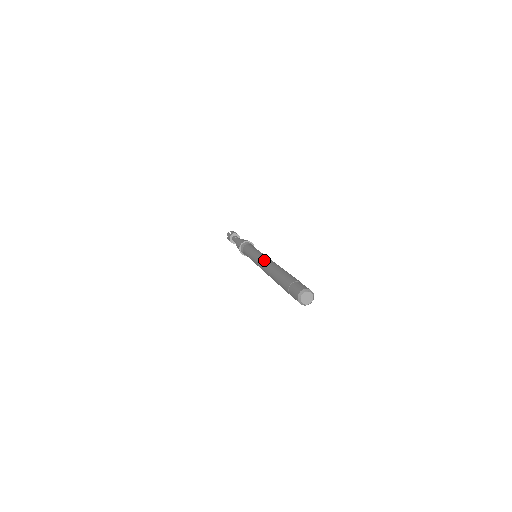
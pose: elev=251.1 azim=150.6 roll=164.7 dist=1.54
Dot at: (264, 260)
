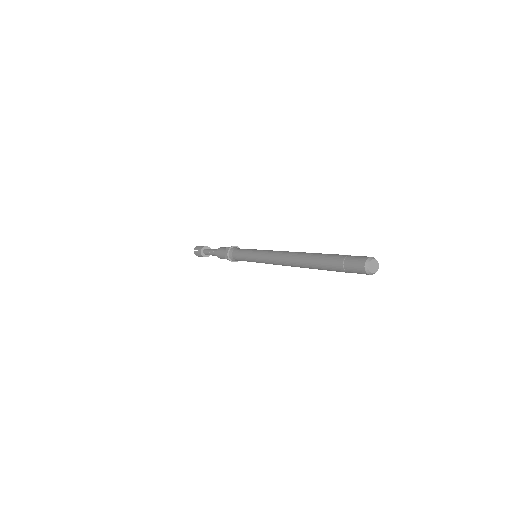
Dot at: (277, 258)
